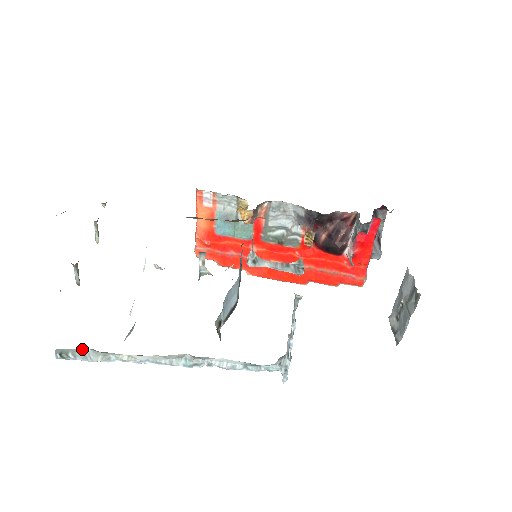
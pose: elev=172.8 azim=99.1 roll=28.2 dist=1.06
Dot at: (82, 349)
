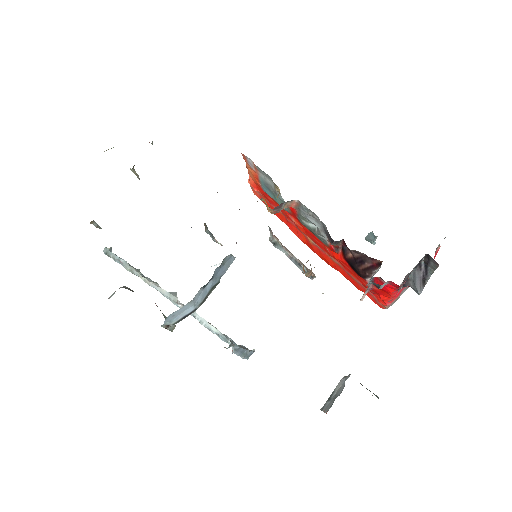
Dot at: (119, 257)
